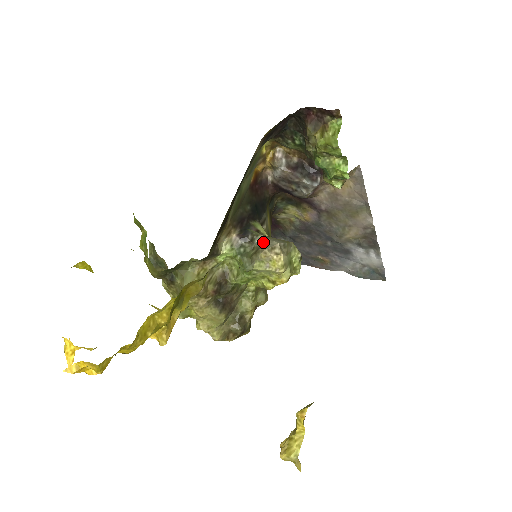
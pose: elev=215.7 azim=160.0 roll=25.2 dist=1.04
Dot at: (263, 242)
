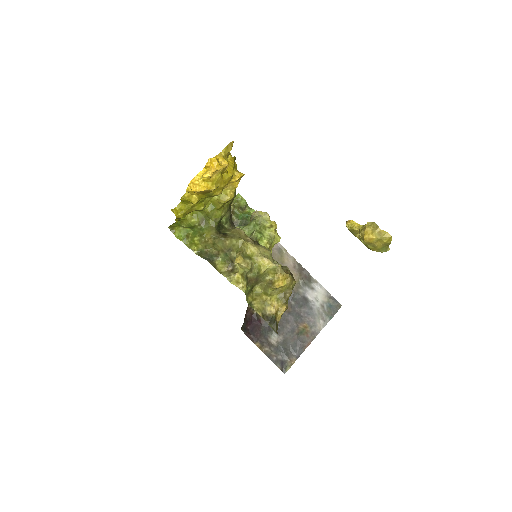
Dot at: occluded
